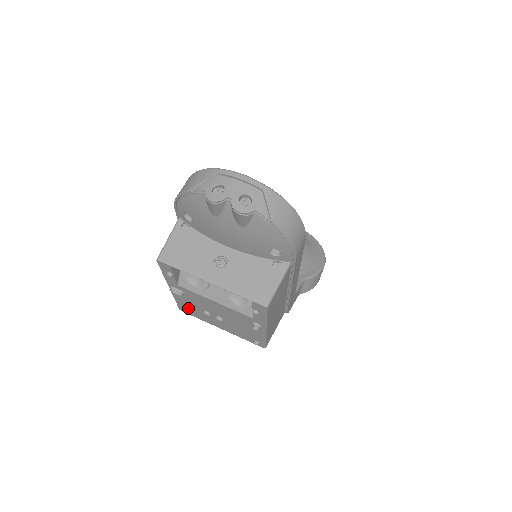
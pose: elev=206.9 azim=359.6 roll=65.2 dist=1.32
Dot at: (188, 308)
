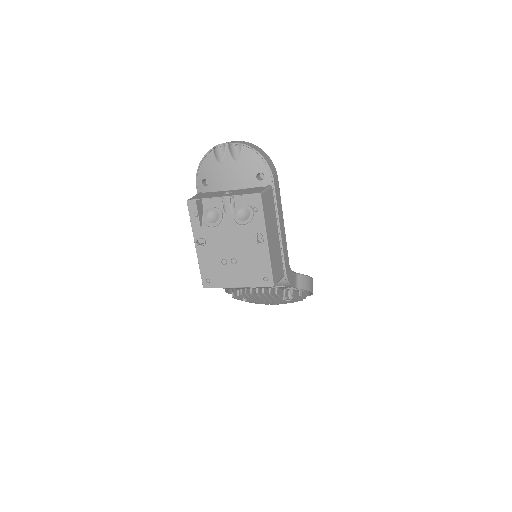
Dot at: (210, 273)
